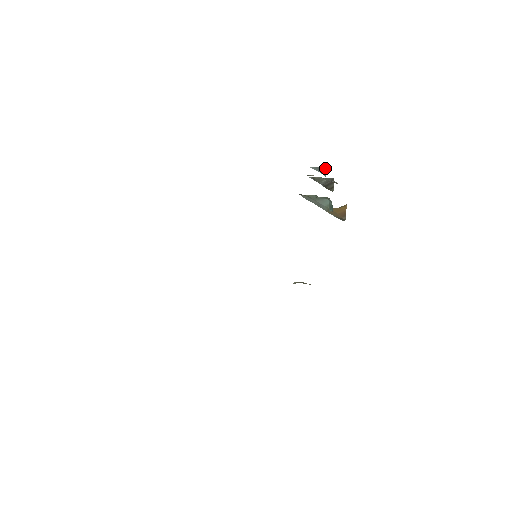
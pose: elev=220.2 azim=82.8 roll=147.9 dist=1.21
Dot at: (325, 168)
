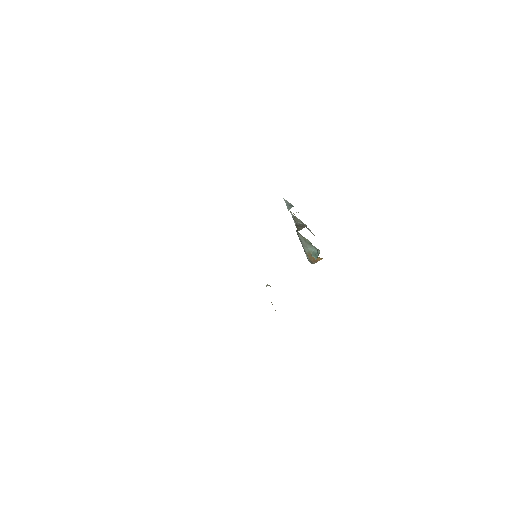
Dot at: (293, 206)
